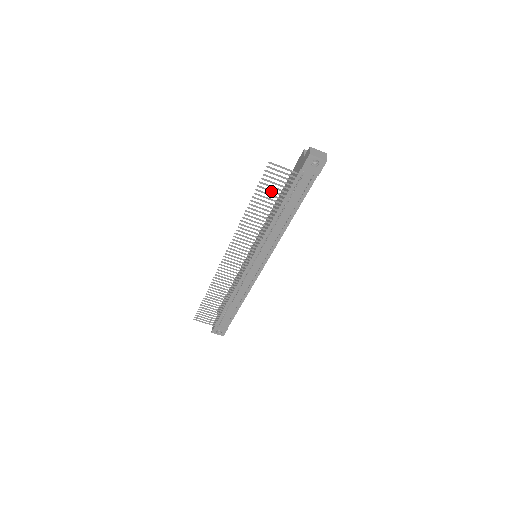
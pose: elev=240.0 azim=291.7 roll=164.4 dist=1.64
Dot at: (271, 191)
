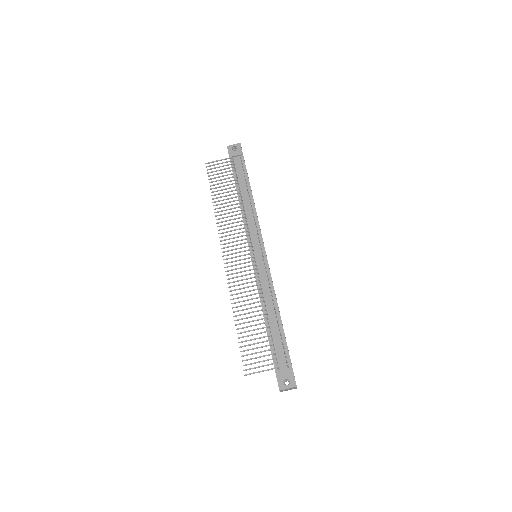
Dot at: (220, 180)
